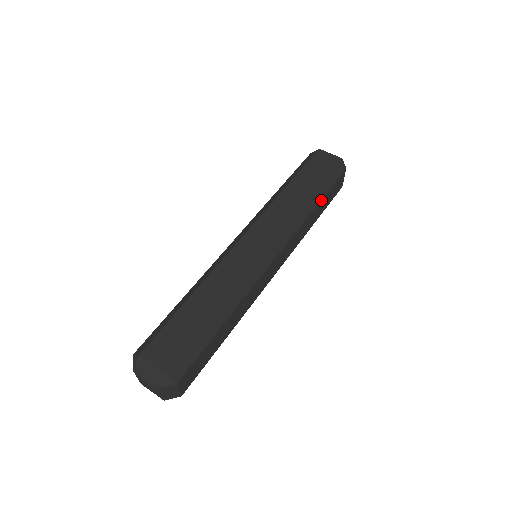
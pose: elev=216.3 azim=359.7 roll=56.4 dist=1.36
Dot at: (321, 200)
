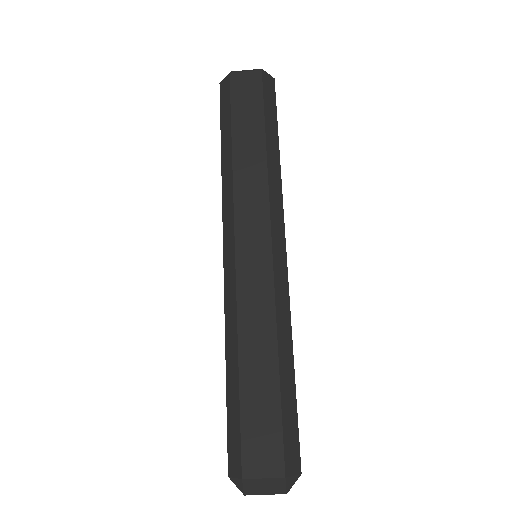
Dot at: (278, 139)
